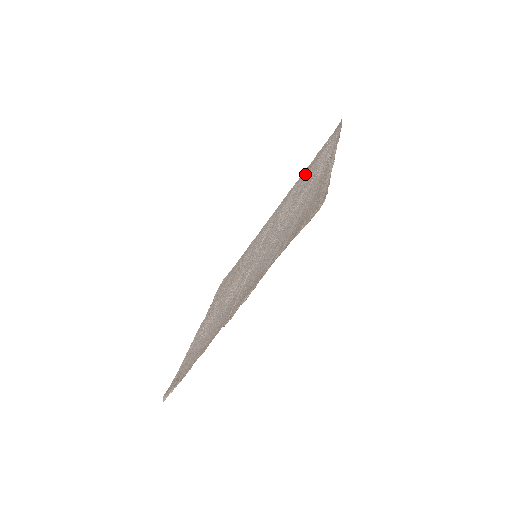
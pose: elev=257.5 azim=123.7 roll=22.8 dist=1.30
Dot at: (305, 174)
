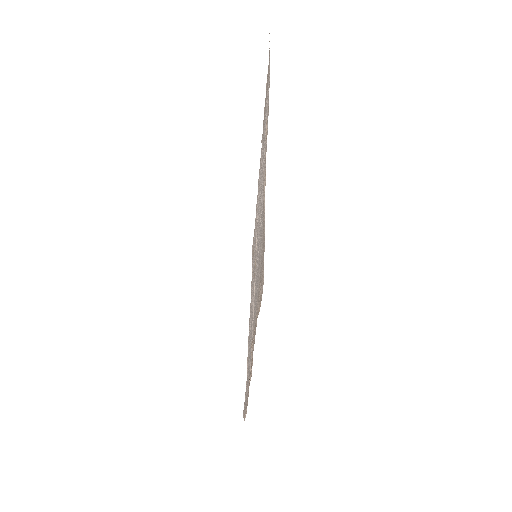
Dot at: occluded
